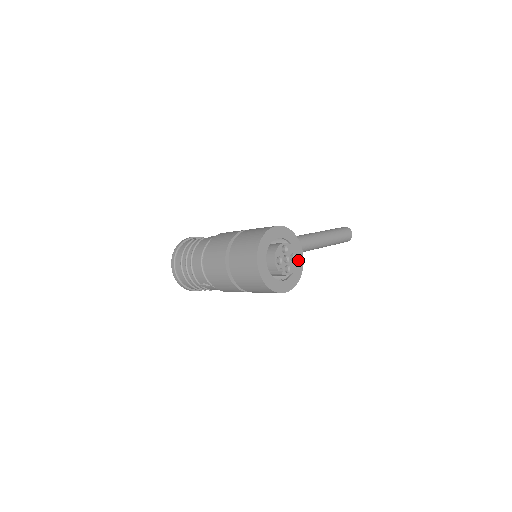
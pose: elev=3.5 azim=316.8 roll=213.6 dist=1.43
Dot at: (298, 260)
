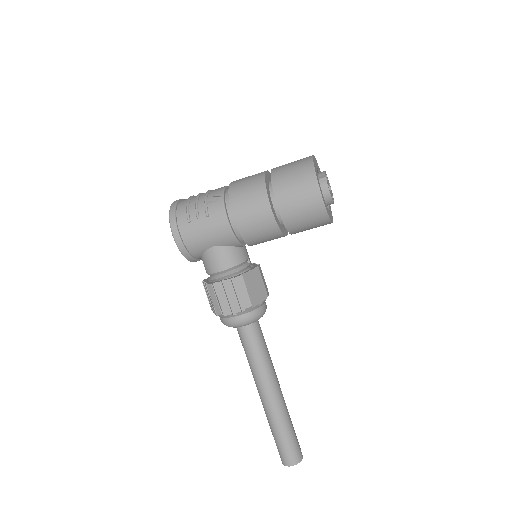
Dot at: (330, 214)
